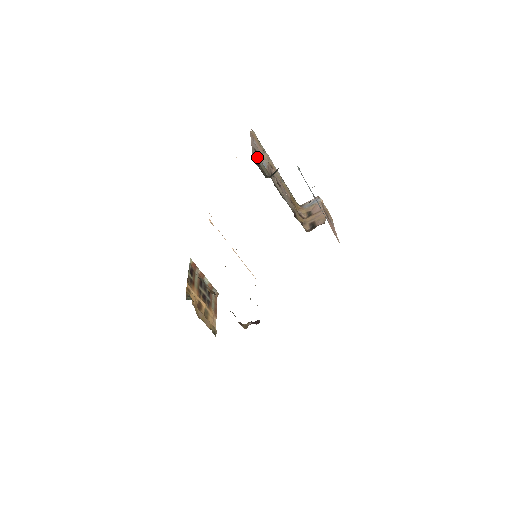
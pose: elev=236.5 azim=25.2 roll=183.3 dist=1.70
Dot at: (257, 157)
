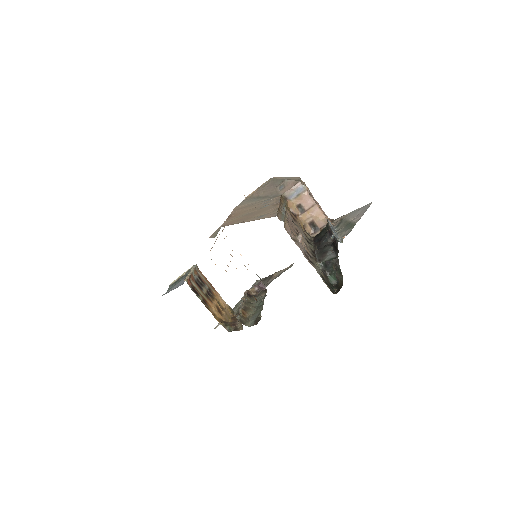
Dot at: (317, 269)
